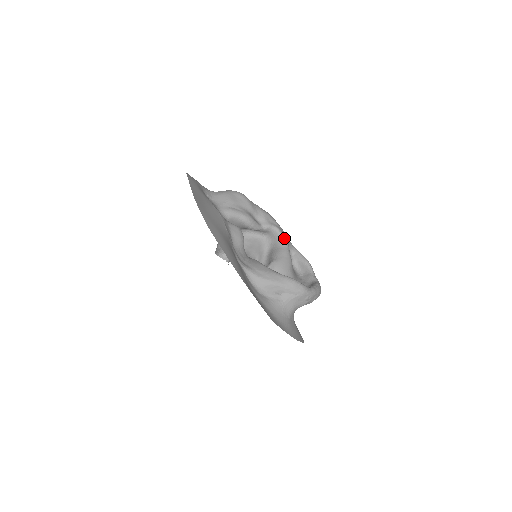
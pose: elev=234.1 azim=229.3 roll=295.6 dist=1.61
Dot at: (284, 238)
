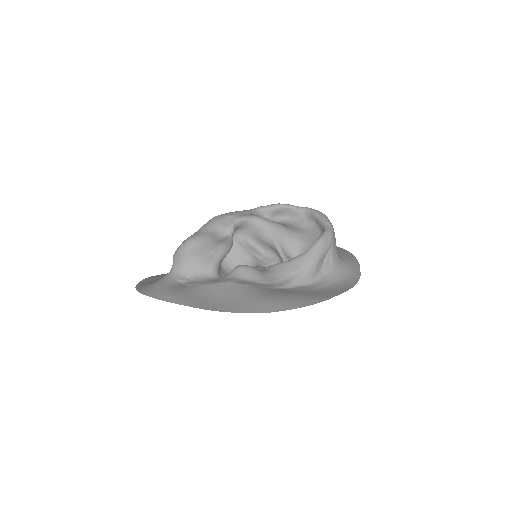
Dot at: (251, 218)
